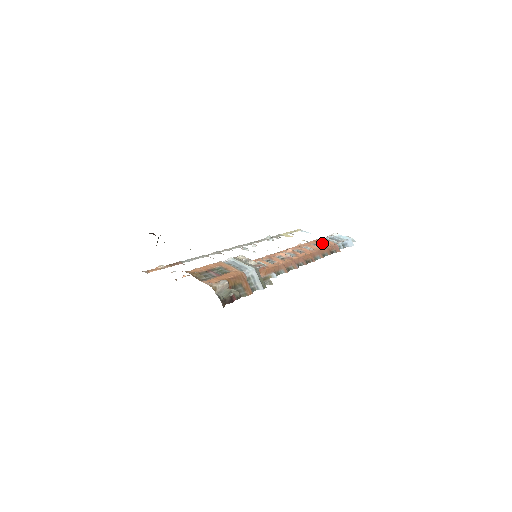
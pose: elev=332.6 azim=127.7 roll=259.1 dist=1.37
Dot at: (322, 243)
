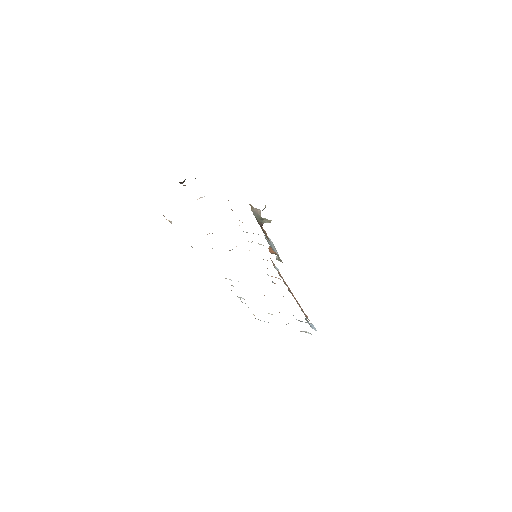
Dot at: occluded
